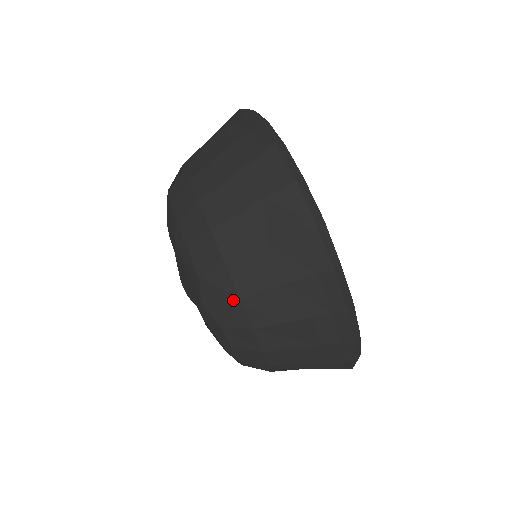
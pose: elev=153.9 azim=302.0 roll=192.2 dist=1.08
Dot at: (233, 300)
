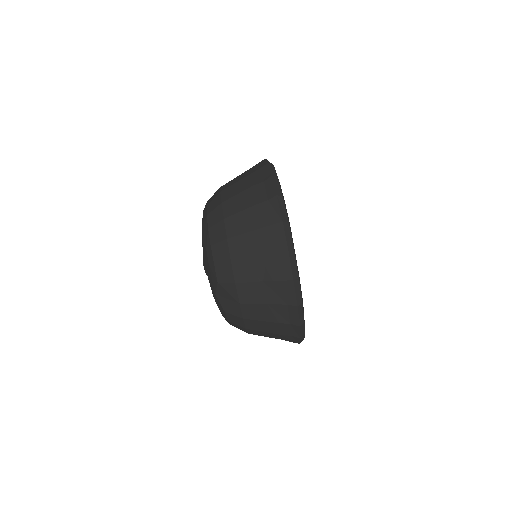
Dot at: (235, 302)
